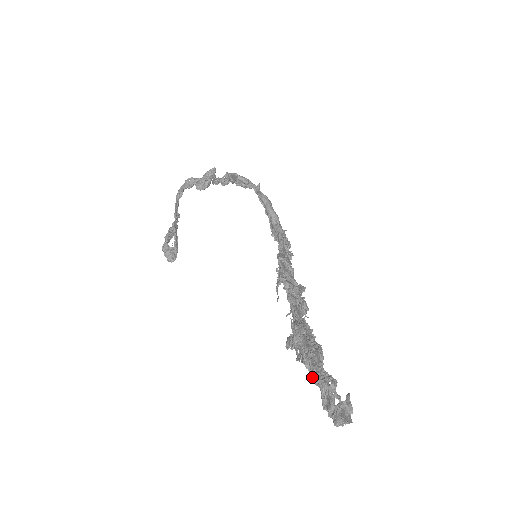
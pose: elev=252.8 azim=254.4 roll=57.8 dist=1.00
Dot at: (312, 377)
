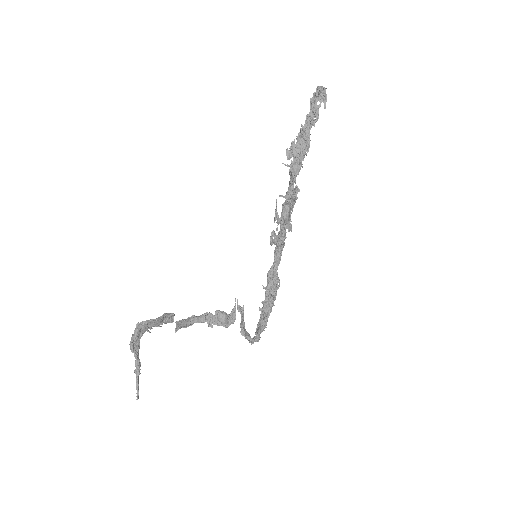
Dot at: (302, 127)
